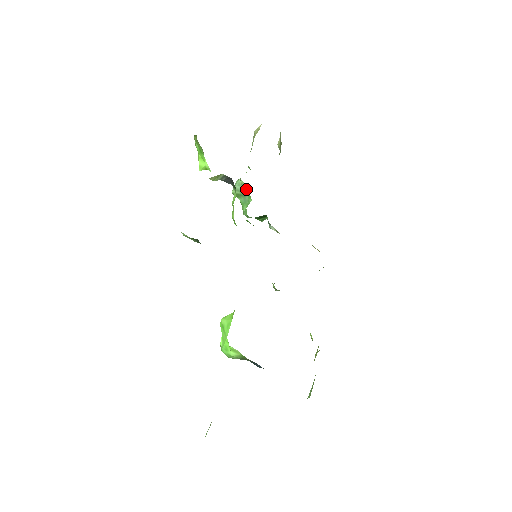
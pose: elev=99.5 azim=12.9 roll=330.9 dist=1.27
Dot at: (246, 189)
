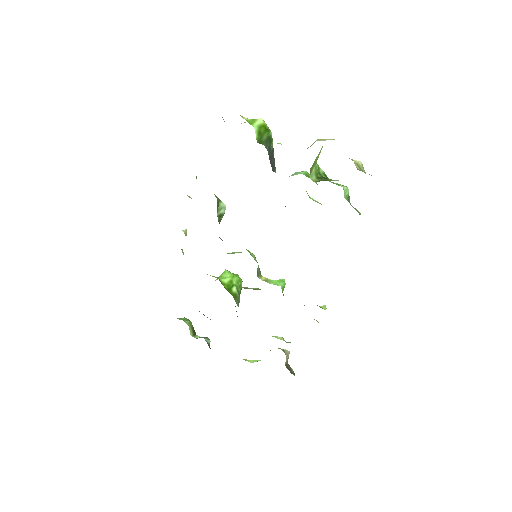
Dot at: occluded
